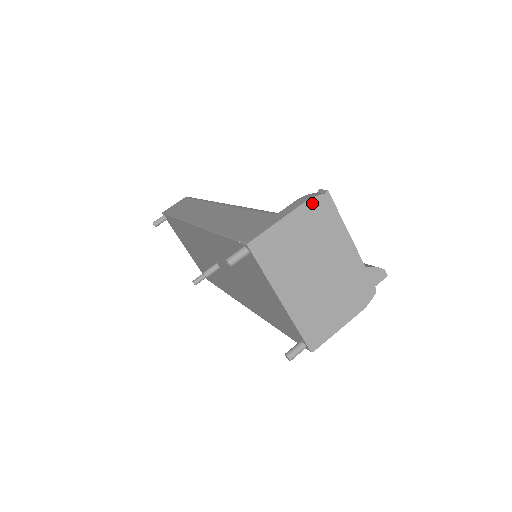
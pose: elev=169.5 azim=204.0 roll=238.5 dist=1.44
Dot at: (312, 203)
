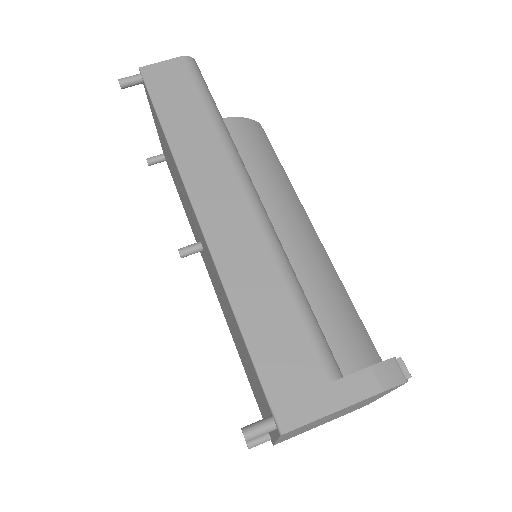
Dot at: (384, 391)
